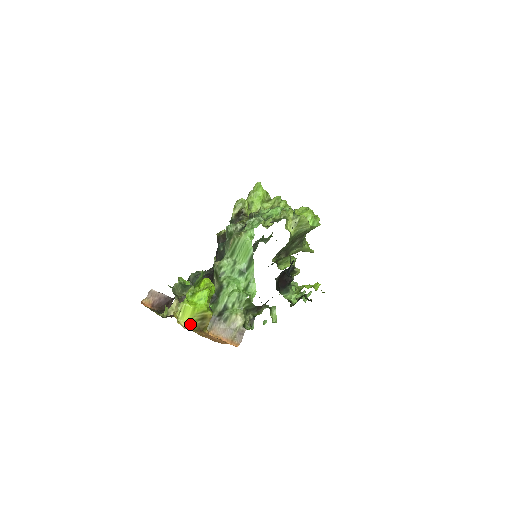
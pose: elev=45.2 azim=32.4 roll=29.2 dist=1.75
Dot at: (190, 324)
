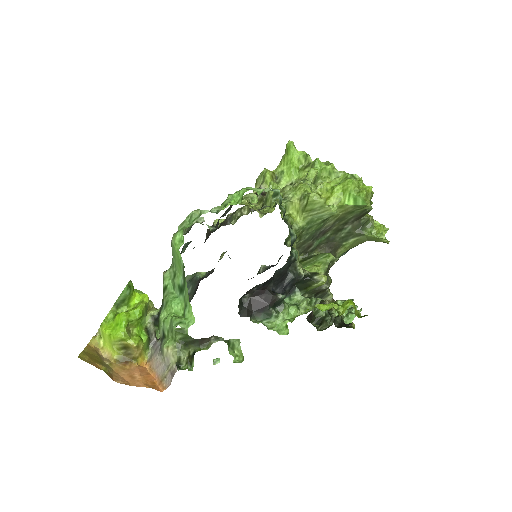
Dot at: (112, 352)
